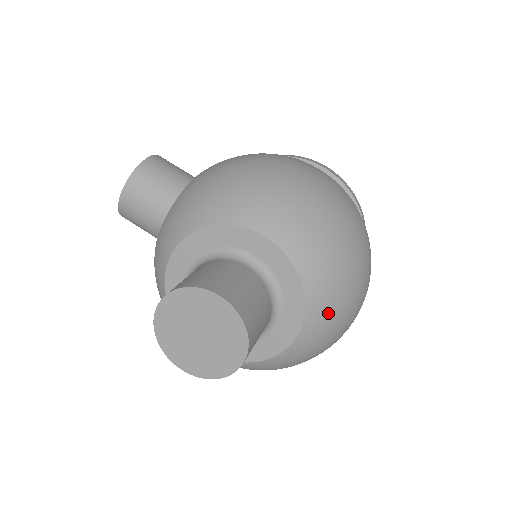
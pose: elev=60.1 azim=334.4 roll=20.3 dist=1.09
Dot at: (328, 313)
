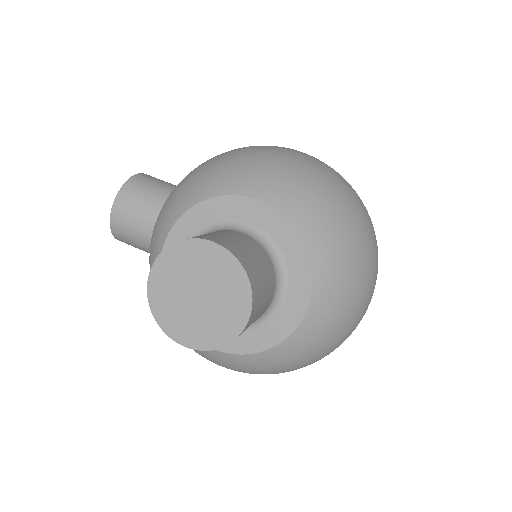
Dot at: (338, 277)
